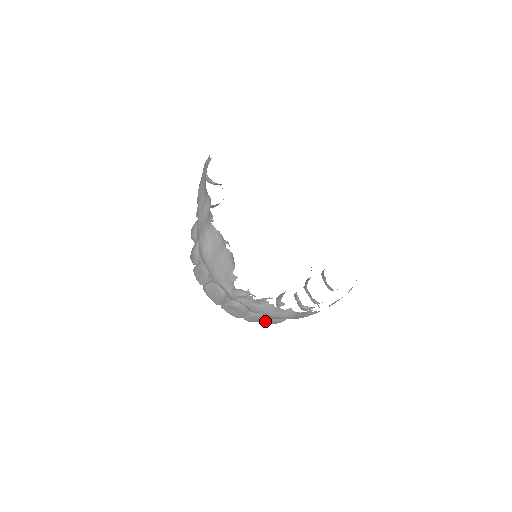
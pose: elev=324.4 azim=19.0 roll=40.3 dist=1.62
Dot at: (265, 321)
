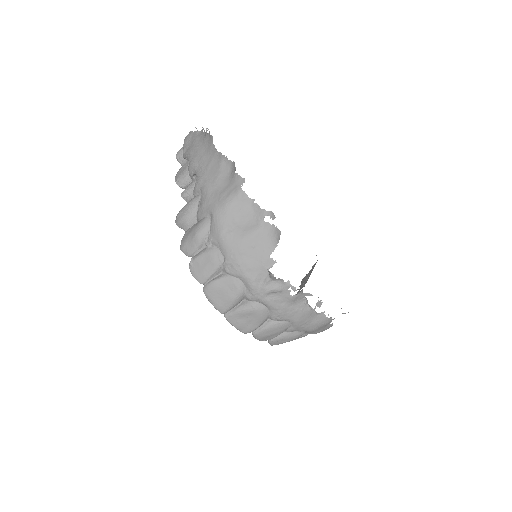
Dot at: (276, 338)
